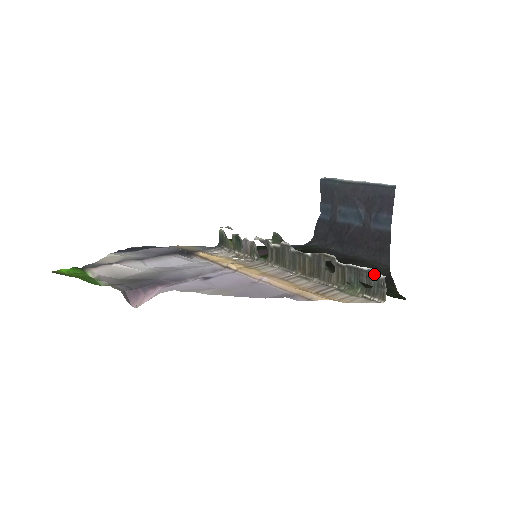
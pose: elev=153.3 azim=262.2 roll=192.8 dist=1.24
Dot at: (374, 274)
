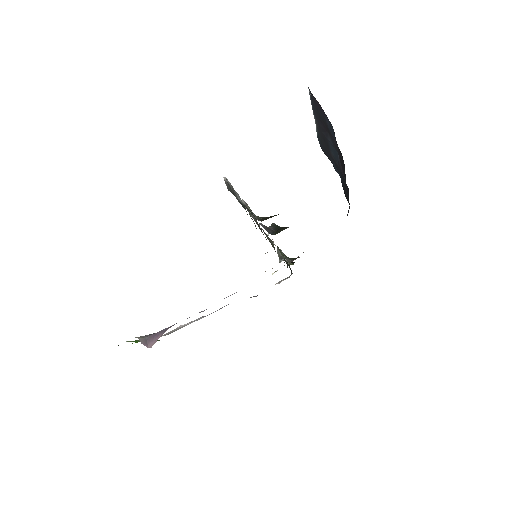
Dot at: occluded
